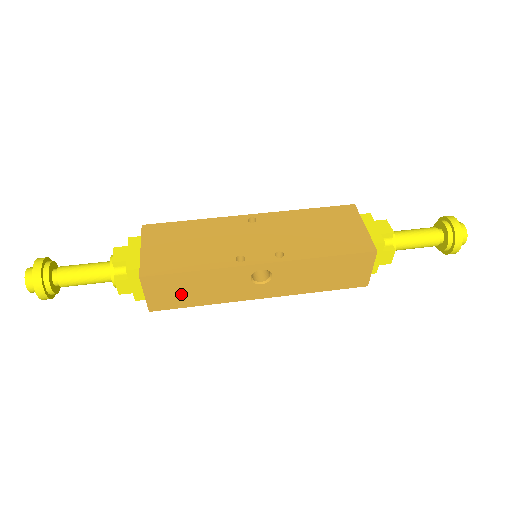
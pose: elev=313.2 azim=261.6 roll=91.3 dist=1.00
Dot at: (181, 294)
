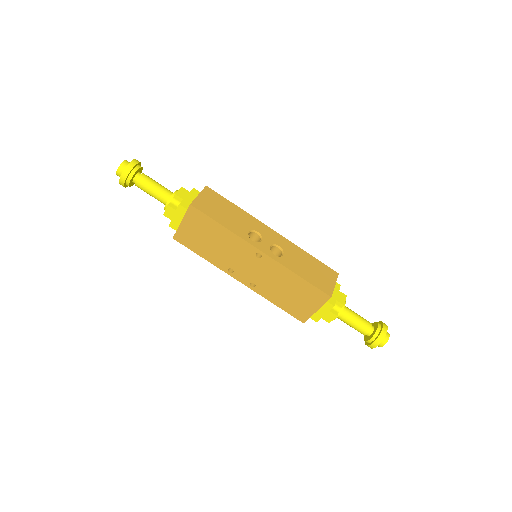
Dot at: occluded
